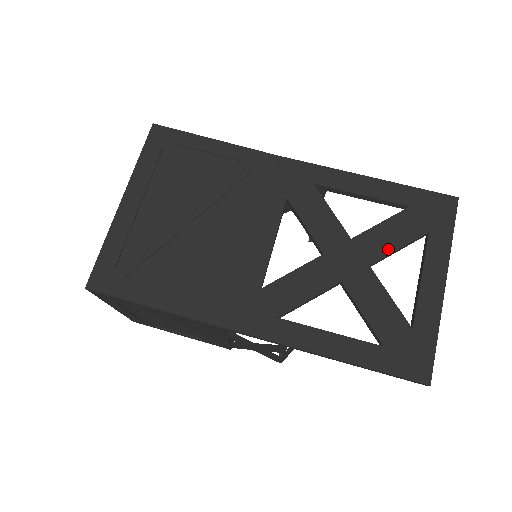
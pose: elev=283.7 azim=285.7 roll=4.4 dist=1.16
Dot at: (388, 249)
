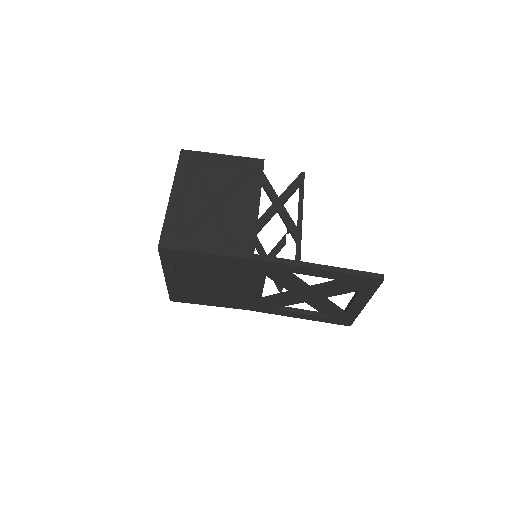
Dot at: (332, 295)
